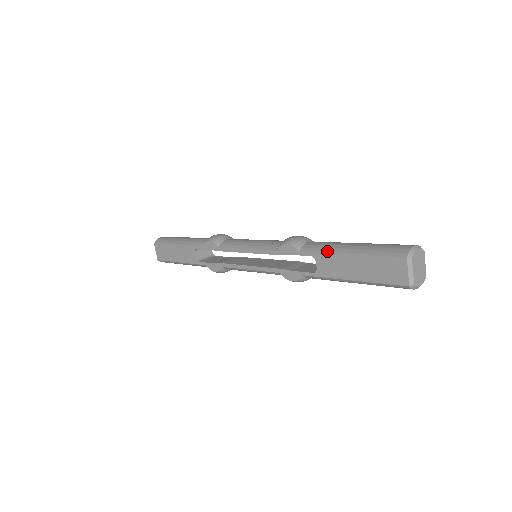
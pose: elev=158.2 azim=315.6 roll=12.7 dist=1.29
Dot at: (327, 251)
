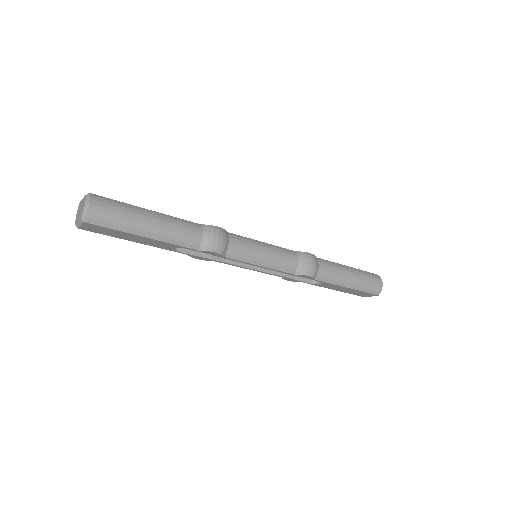
Dot at: (336, 283)
